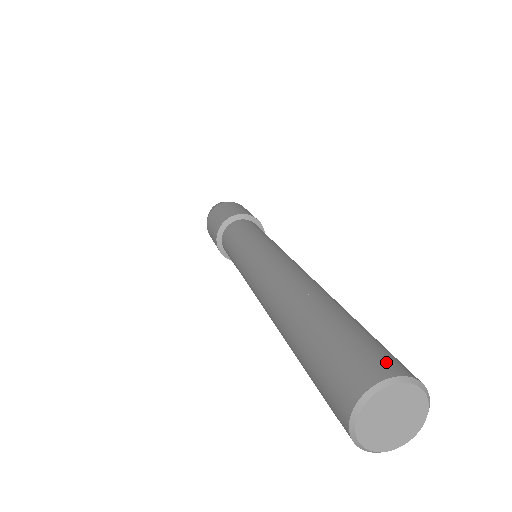
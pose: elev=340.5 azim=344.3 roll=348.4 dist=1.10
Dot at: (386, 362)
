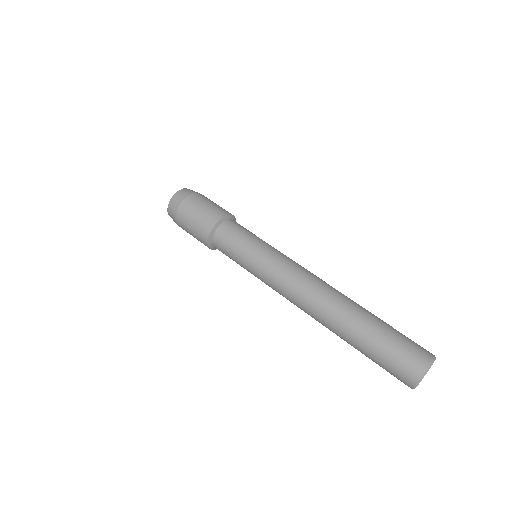
Dot at: (425, 349)
